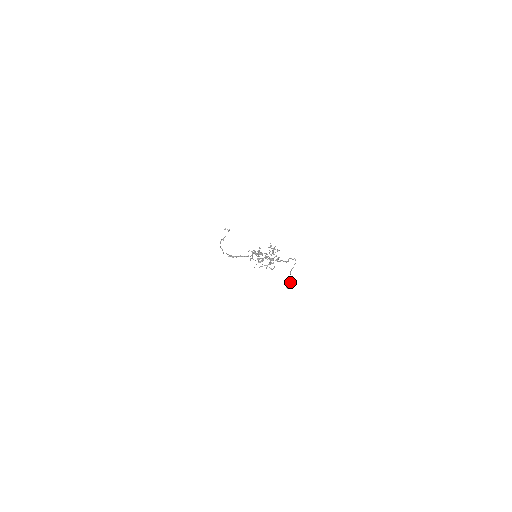
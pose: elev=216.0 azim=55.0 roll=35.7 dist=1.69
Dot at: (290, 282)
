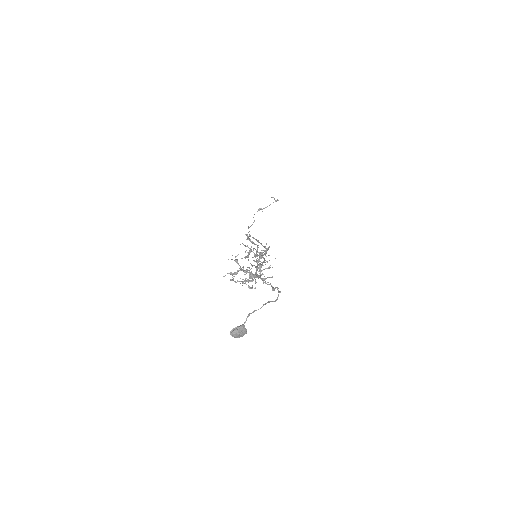
Dot at: (238, 330)
